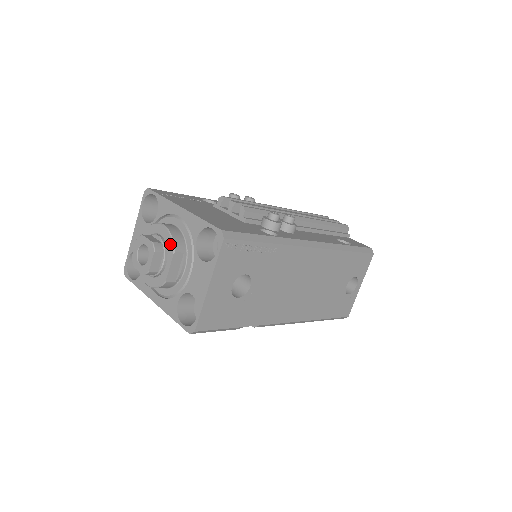
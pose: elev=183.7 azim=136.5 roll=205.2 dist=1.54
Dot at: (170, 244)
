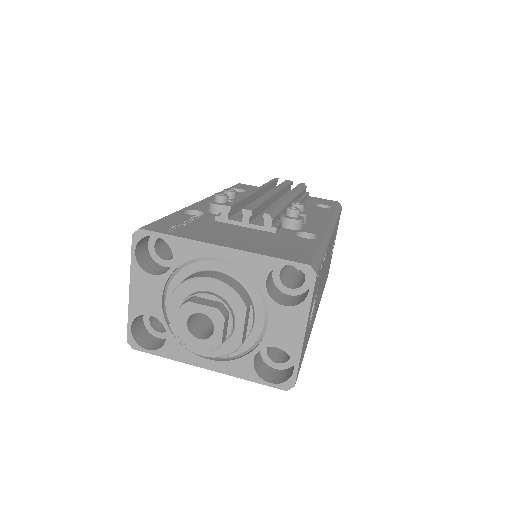
Dot at: (235, 301)
